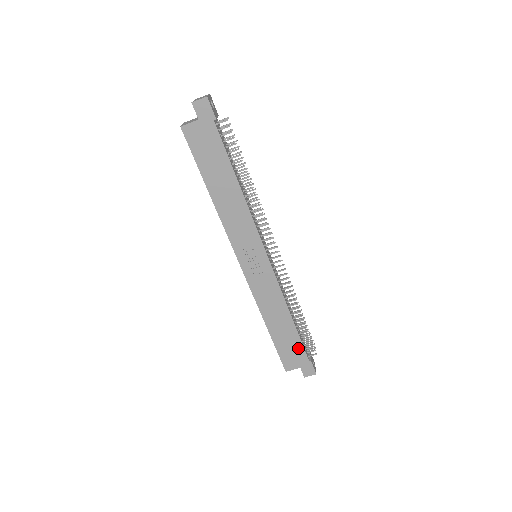
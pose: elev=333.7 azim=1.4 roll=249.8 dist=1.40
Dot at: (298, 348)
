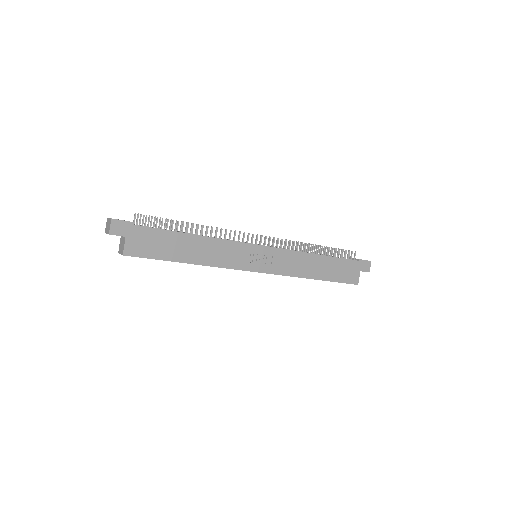
Dot at: (344, 264)
